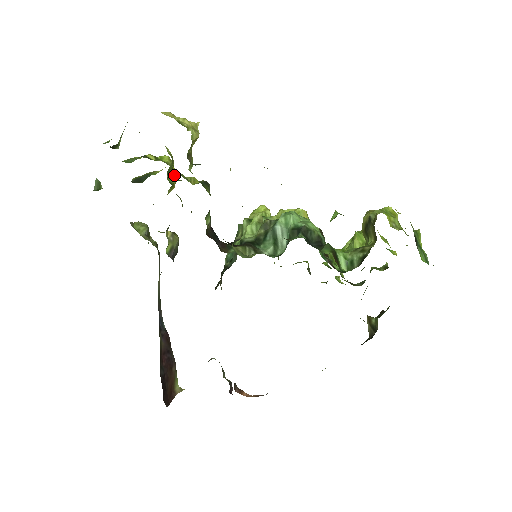
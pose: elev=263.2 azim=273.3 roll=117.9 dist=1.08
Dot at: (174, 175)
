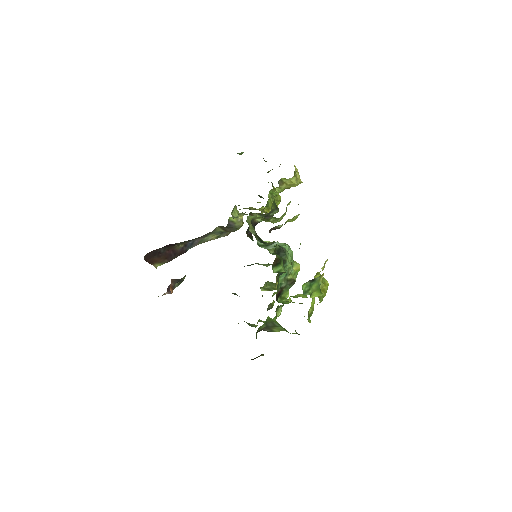
Dot at: occluded
